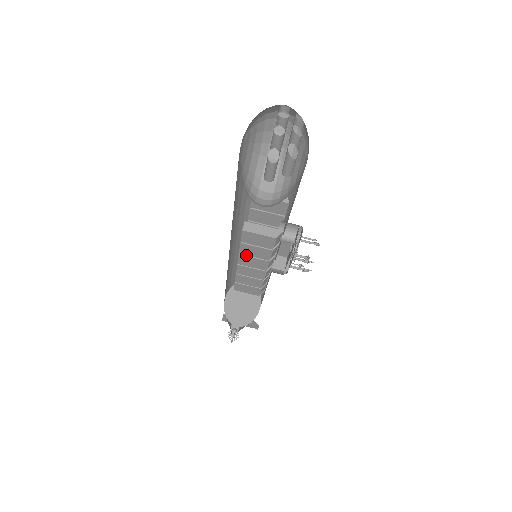
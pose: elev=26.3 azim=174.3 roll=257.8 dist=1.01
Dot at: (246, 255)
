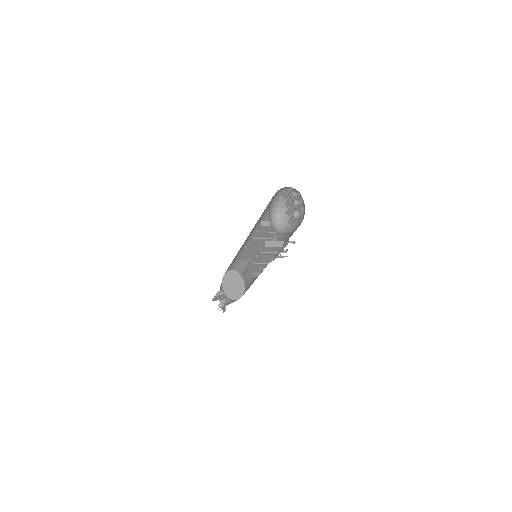
Dot at: (260, 258)
